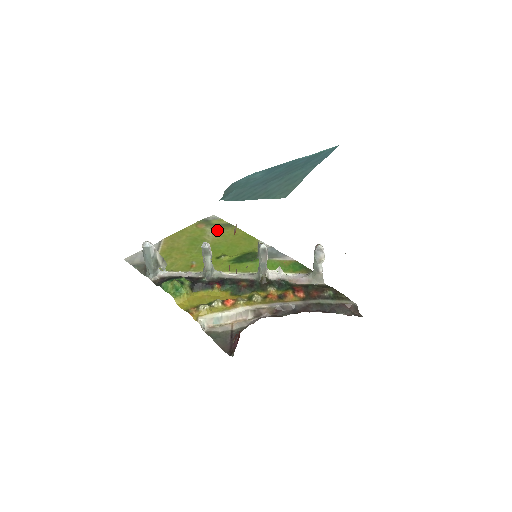
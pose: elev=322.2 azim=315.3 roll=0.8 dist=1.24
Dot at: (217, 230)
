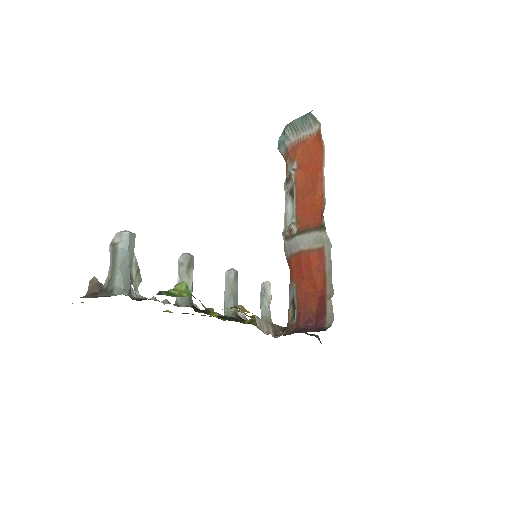
Dot at: occluded
